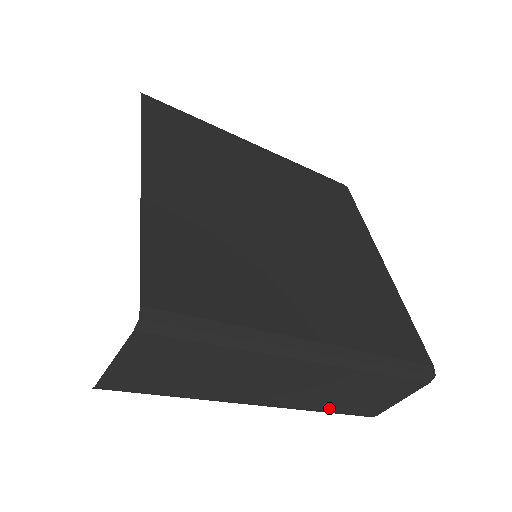
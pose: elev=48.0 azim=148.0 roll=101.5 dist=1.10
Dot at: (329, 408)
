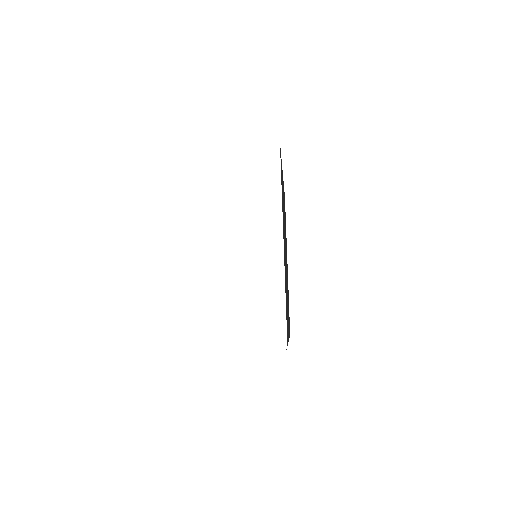
Dot at: occluded
